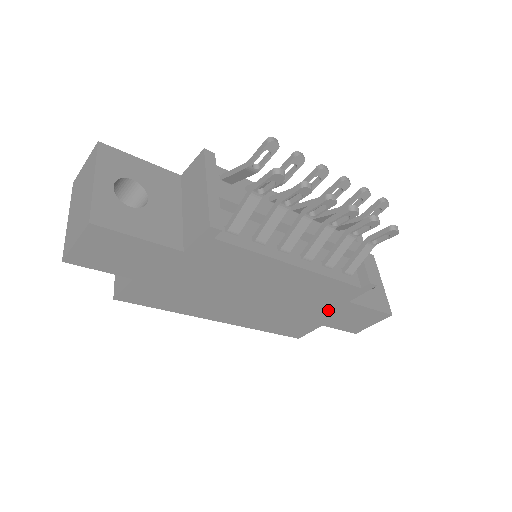
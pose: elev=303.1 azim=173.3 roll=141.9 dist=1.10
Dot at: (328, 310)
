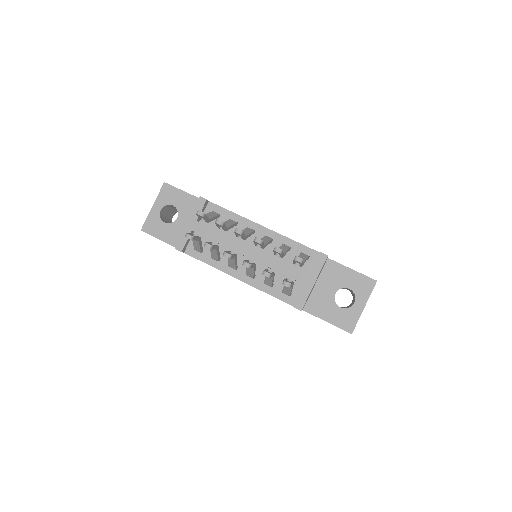
Dot at: occluded
